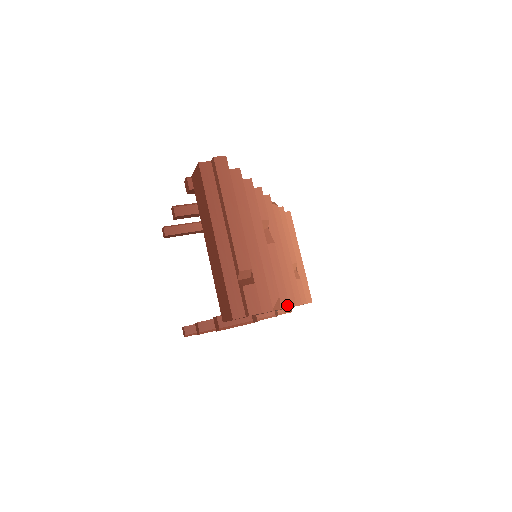
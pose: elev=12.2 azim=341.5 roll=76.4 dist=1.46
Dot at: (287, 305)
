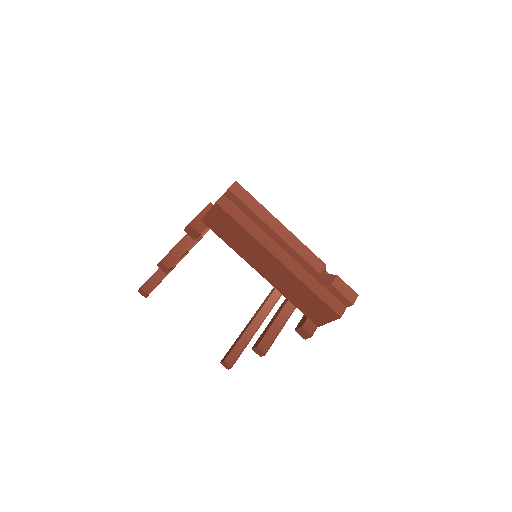
Dot at: occluded
